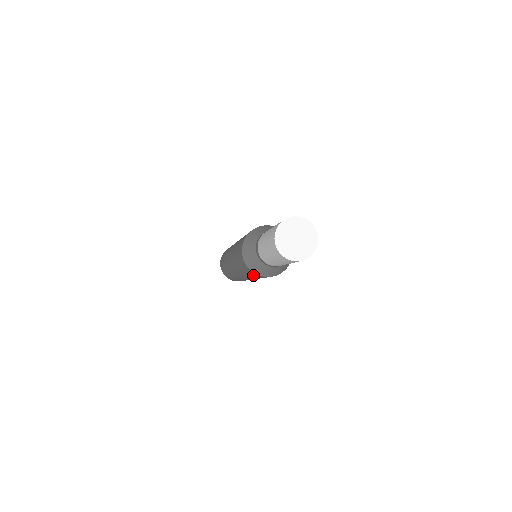
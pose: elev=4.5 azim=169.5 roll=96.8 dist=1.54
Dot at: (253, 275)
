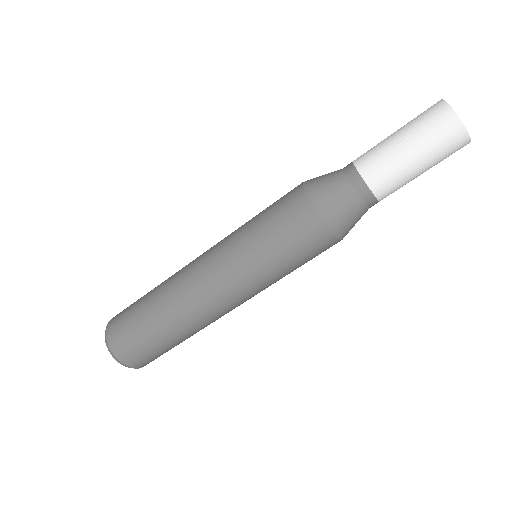
Dot at: (306, 248)
